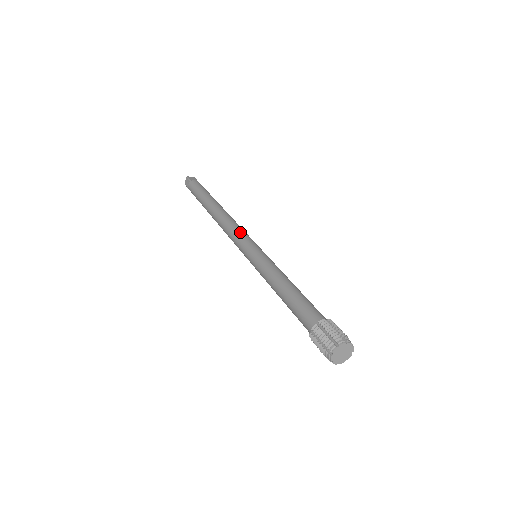
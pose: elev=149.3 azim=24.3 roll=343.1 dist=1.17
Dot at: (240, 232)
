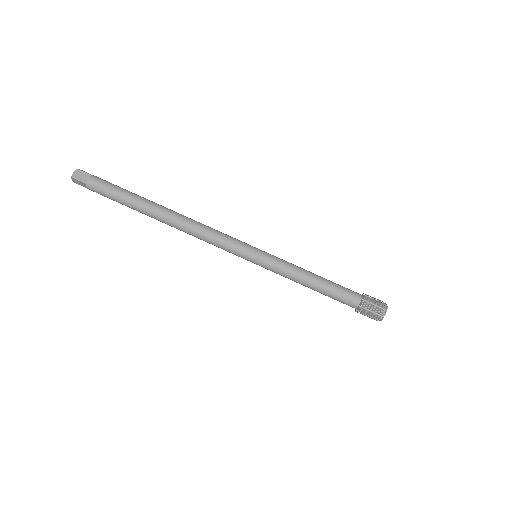
Dot at: (224, 242)
